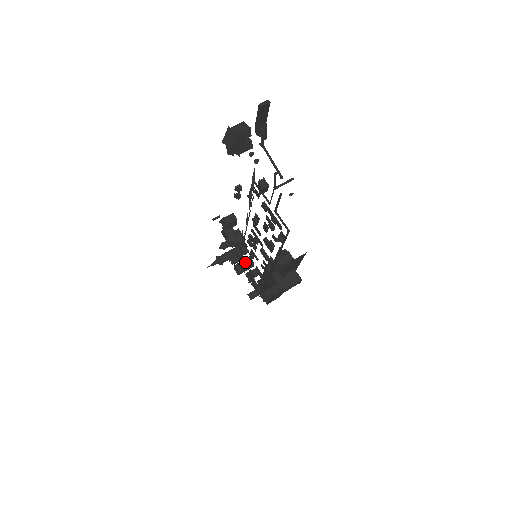
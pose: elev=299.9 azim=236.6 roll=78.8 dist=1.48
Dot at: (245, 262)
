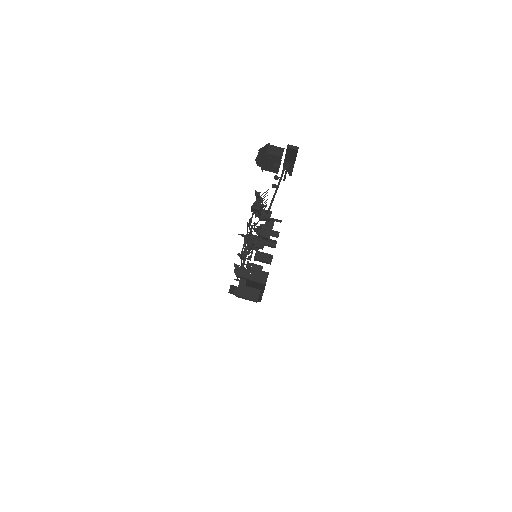
Dot at: (251, 253)
